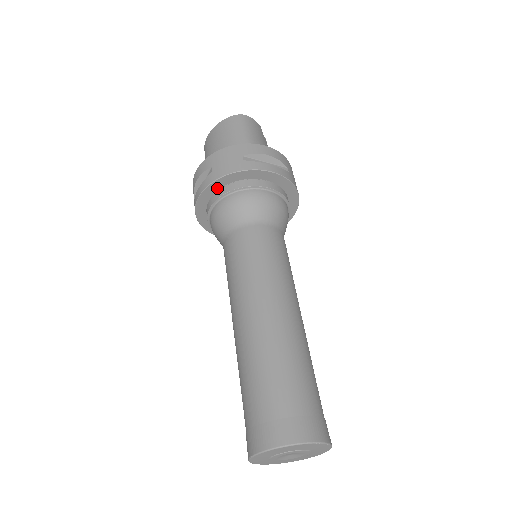
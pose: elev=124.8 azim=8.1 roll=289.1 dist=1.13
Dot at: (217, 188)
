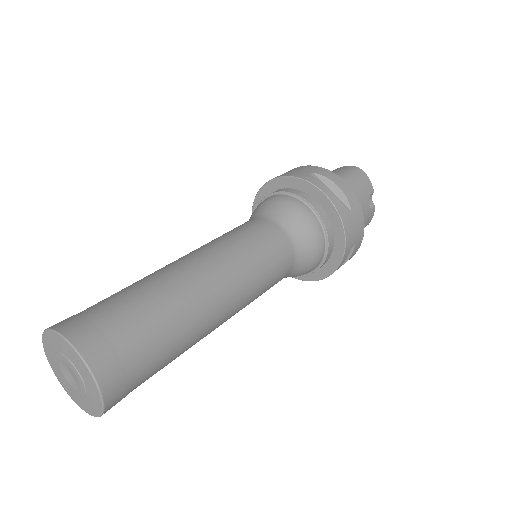
Dot at: (275, 188)
